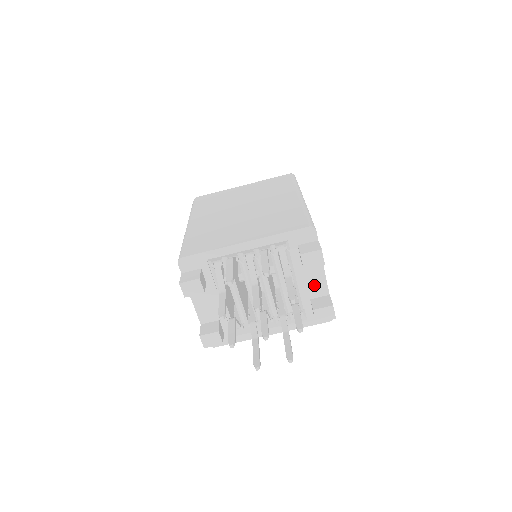
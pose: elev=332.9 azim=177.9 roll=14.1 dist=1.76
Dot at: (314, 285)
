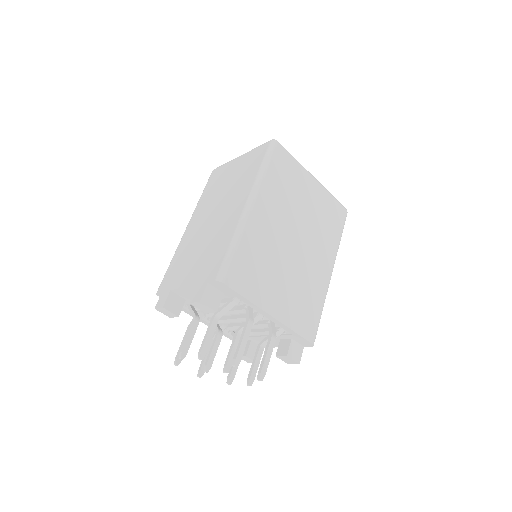
Dot at: occluded
